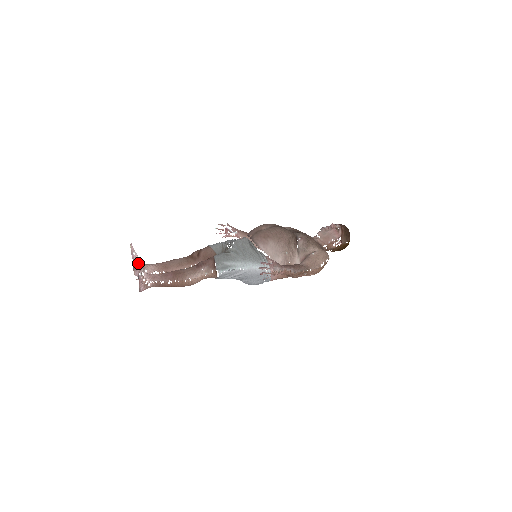
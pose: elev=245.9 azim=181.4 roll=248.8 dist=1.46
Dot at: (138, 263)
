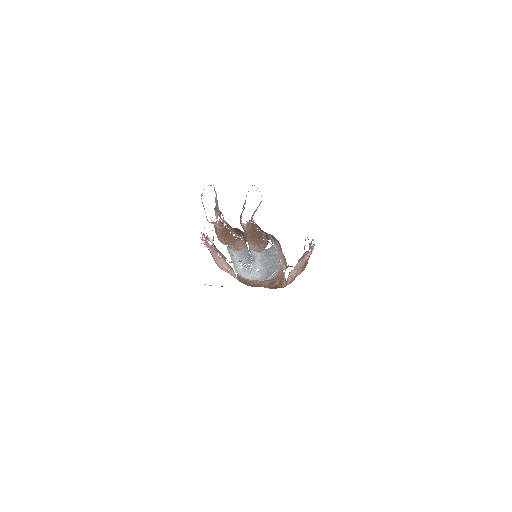
Dot at: (259, 191)
